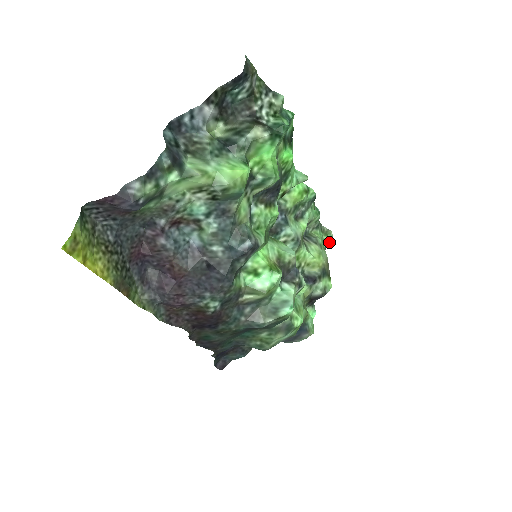
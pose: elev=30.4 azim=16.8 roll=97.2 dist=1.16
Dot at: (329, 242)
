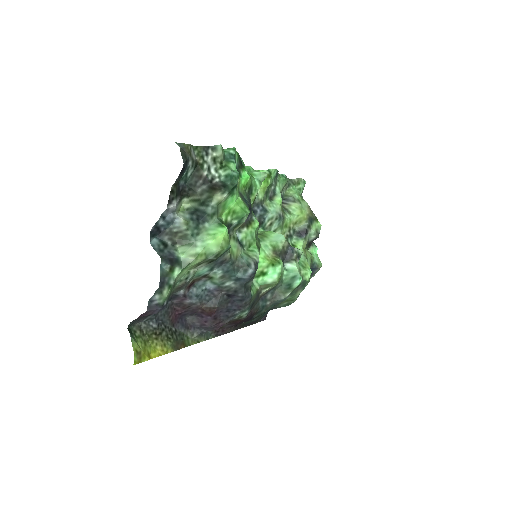
Dot at: (303, 187)
